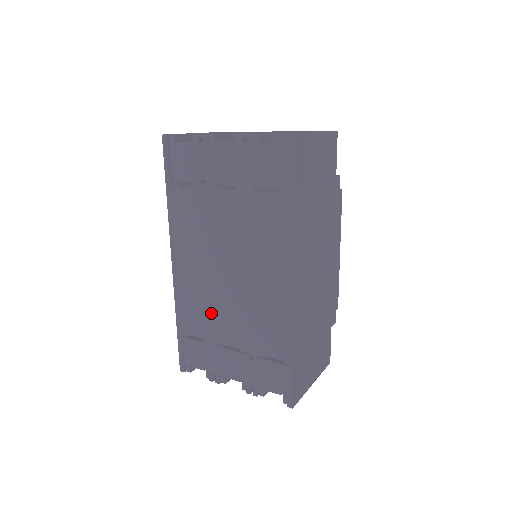
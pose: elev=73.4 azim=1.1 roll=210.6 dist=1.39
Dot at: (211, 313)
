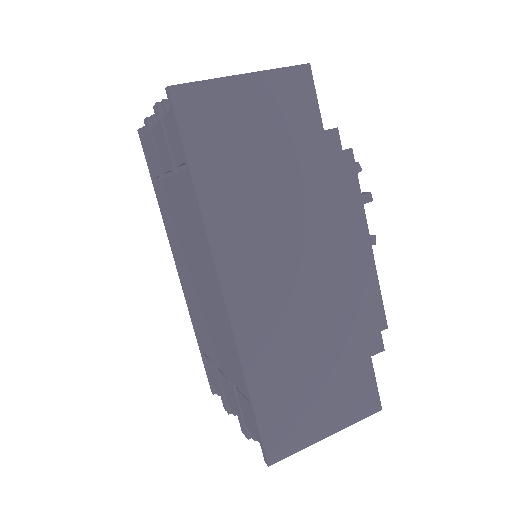
Dot at: (203, 327)
